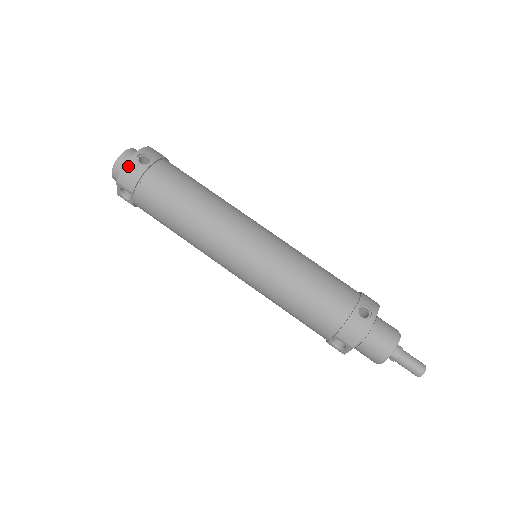
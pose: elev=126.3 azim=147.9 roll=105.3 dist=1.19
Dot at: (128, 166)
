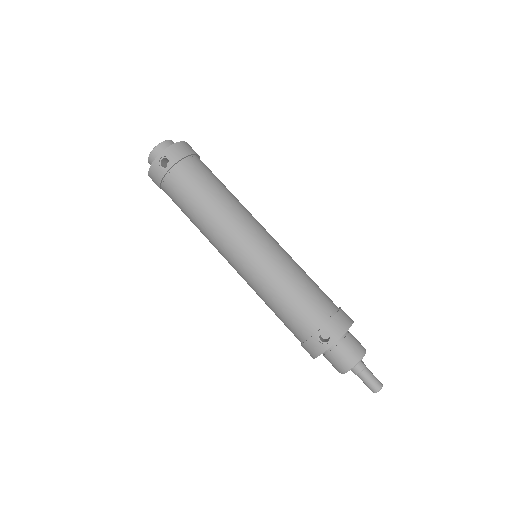
Dot at: (153, 168)
